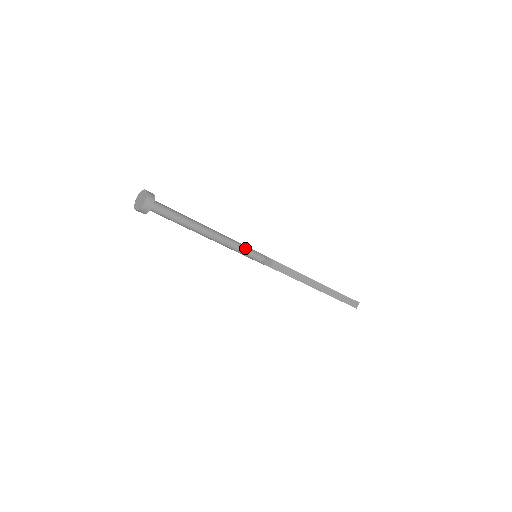
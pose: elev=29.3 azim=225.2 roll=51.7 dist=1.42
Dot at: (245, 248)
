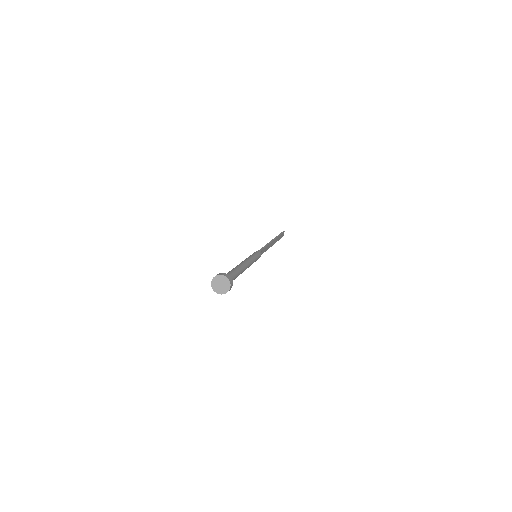
Dot at: (256, 258)
